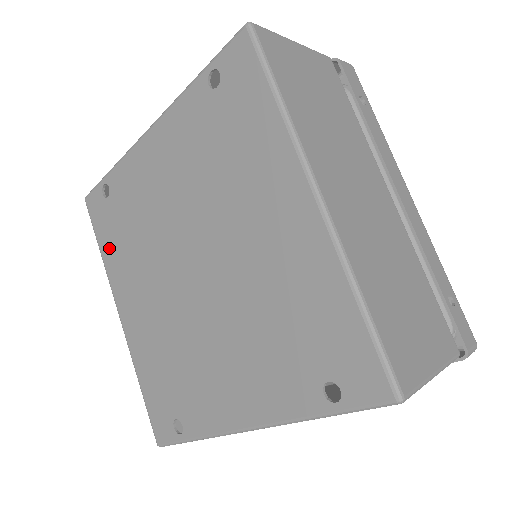
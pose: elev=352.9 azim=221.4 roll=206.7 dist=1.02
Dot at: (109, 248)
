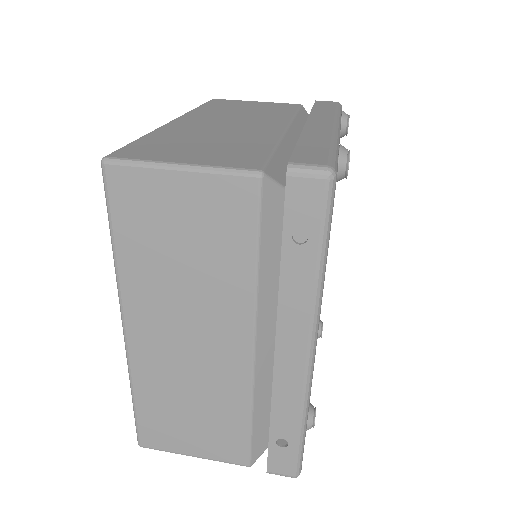
Dot at: occluded
